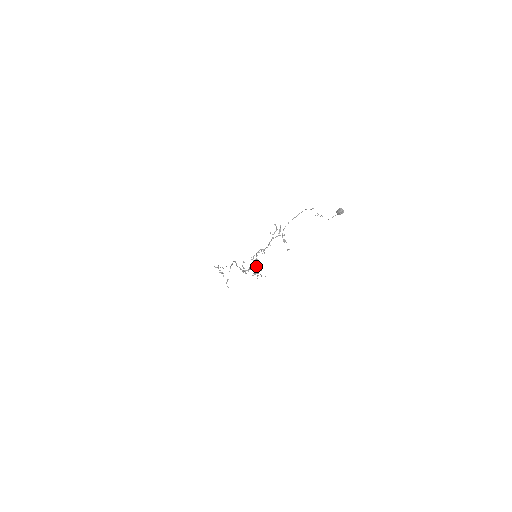
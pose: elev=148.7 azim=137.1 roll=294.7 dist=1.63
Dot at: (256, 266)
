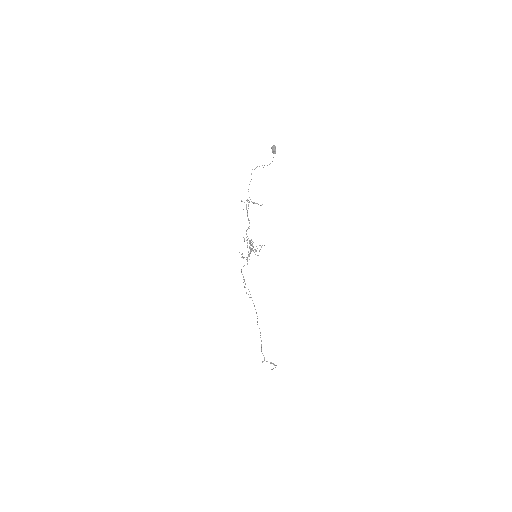
Dot at: occluded
